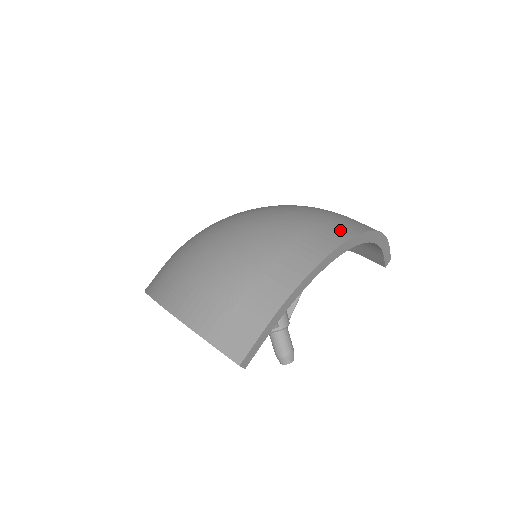
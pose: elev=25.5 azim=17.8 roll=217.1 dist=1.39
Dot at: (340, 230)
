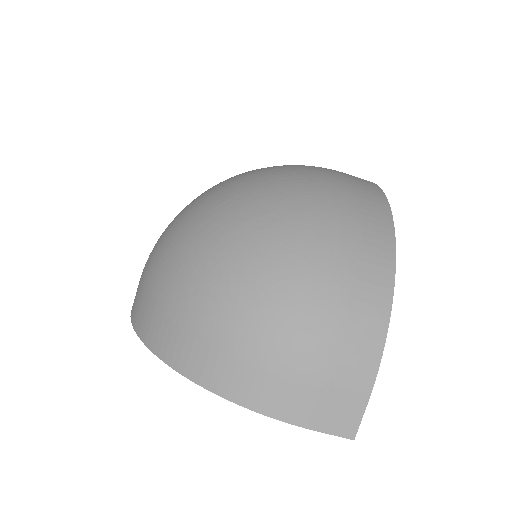
Dot at: (380, 239)
